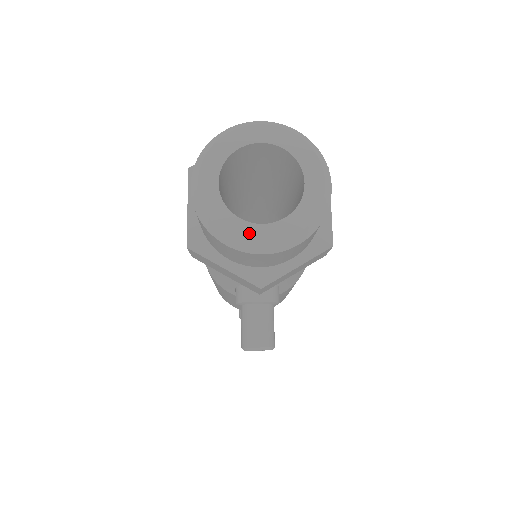
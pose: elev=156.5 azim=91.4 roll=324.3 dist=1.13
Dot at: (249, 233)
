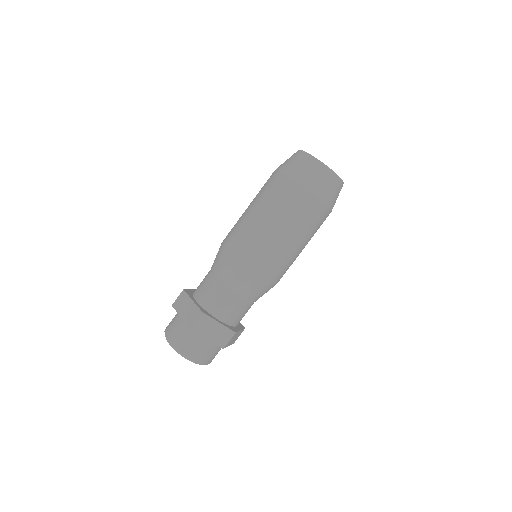
Dot at: occluded
